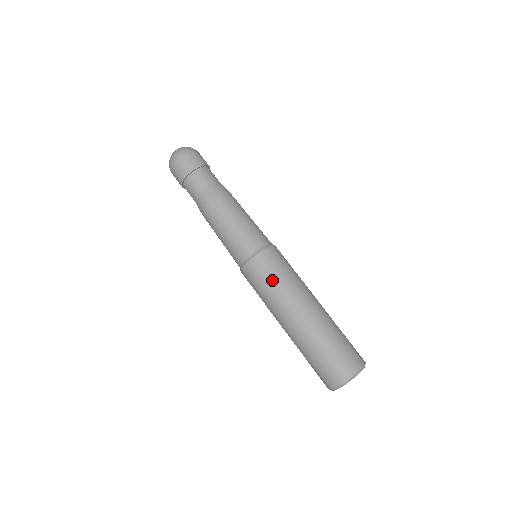
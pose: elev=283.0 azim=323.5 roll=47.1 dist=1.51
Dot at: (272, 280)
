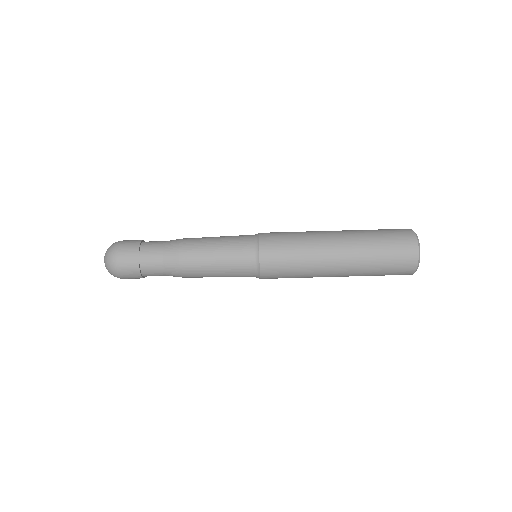
Dot at: (291, 246)
